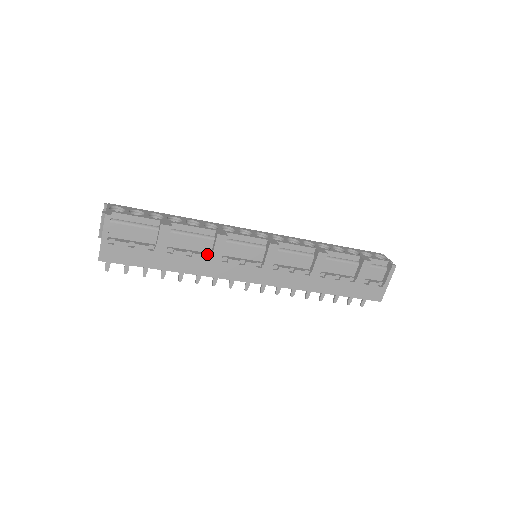
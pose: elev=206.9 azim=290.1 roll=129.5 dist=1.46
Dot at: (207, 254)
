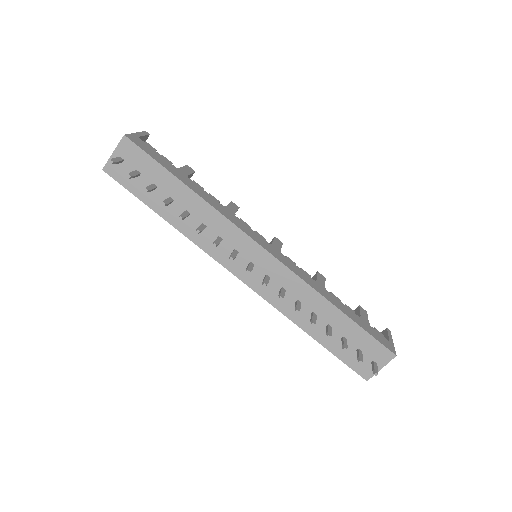
Dot at: occluded
